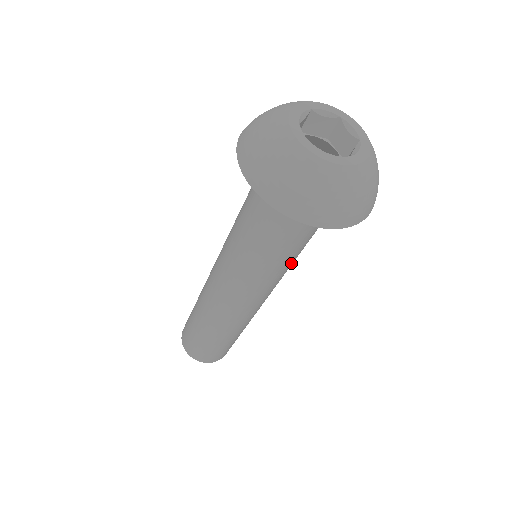
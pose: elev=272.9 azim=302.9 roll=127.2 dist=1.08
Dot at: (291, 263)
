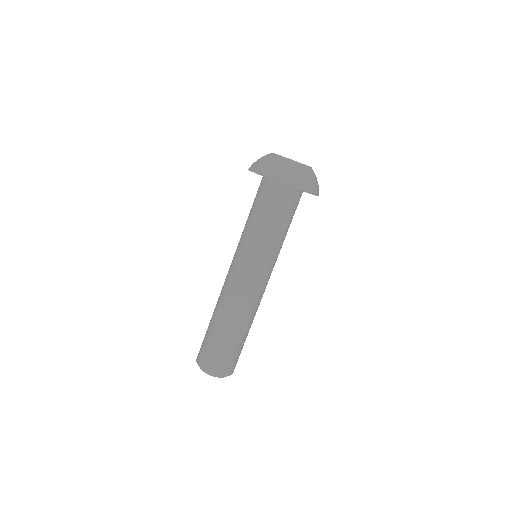
Dot at: (280, 247)
